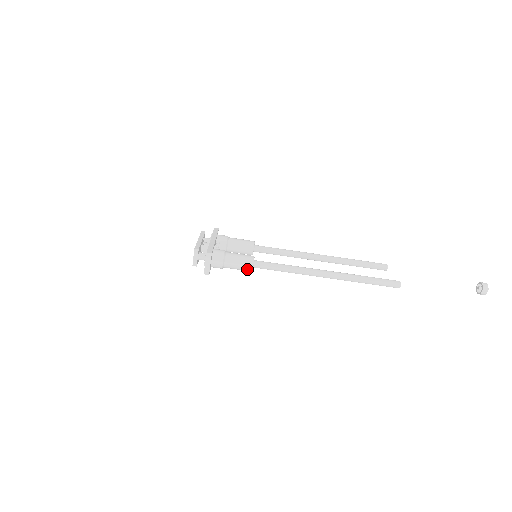
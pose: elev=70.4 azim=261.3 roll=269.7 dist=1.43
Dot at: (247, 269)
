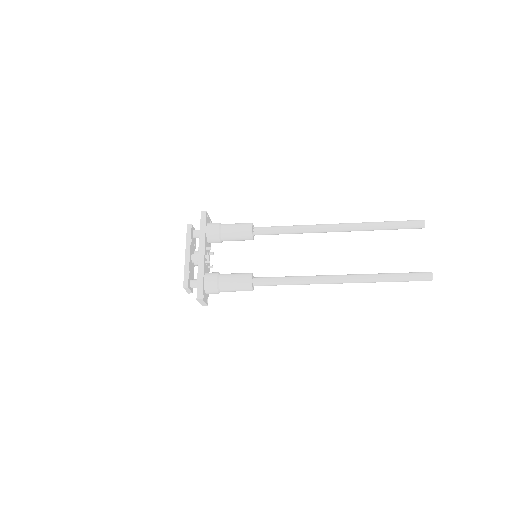
Dot at: (247, 290)
